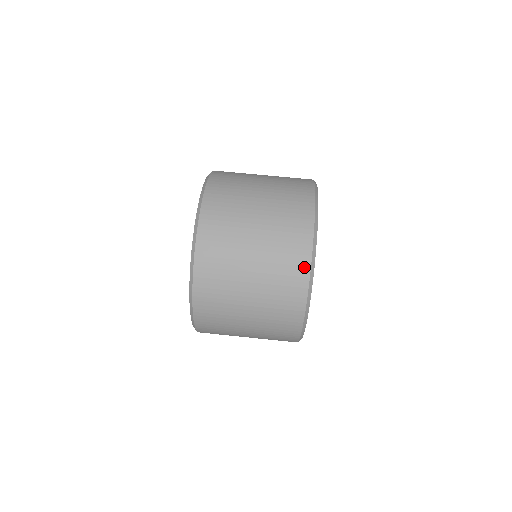
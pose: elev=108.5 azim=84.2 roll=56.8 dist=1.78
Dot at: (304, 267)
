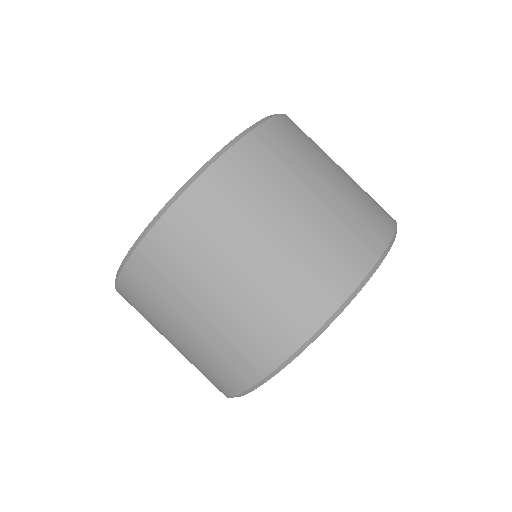
Dot at: (220, 391)
